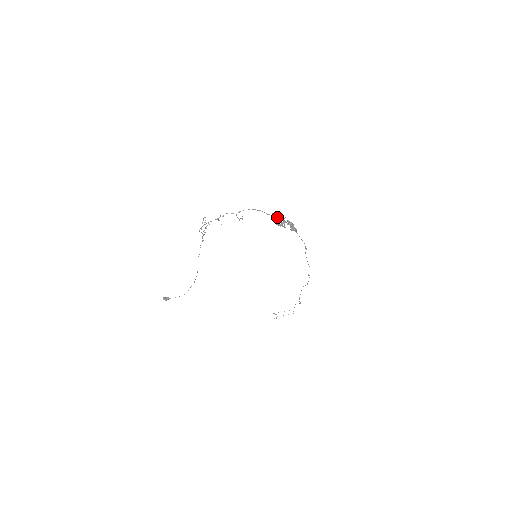
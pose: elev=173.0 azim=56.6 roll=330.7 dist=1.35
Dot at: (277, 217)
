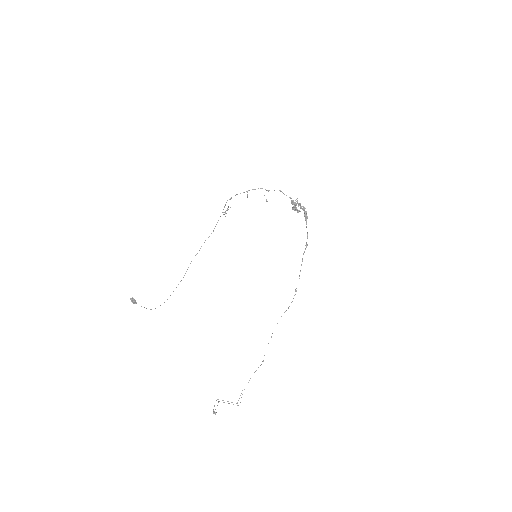
Dot at: (294, 205)
